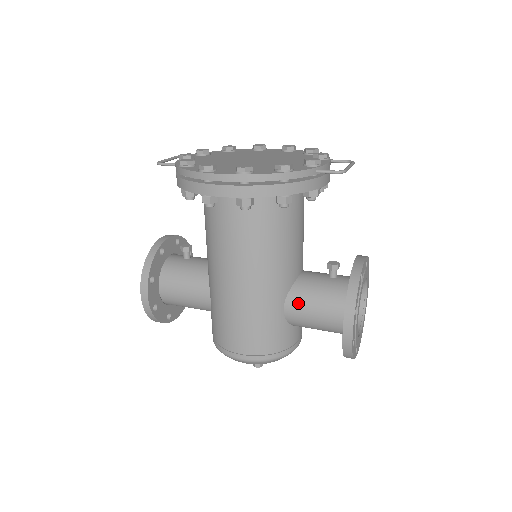
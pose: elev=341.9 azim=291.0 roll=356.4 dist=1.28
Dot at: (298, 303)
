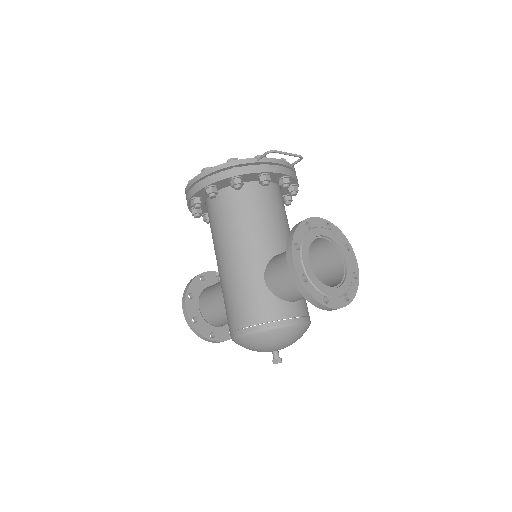
Dot at: (272, 269)
